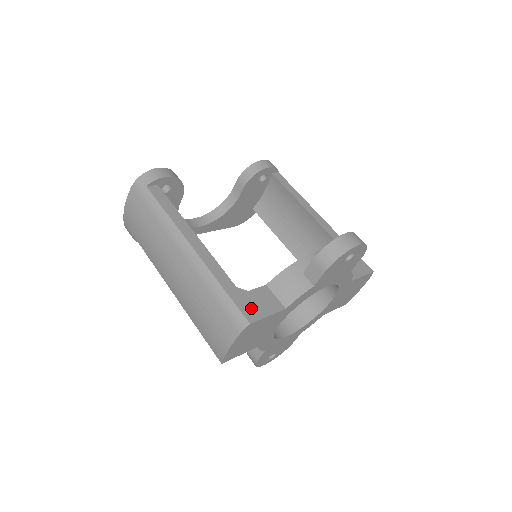
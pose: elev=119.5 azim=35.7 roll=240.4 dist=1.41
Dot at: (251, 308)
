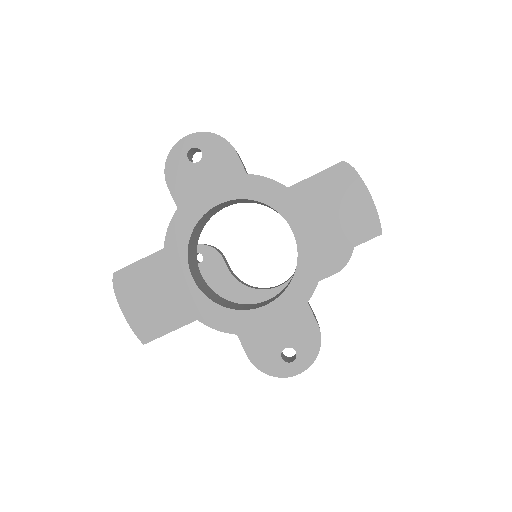
Dot at: occluded
